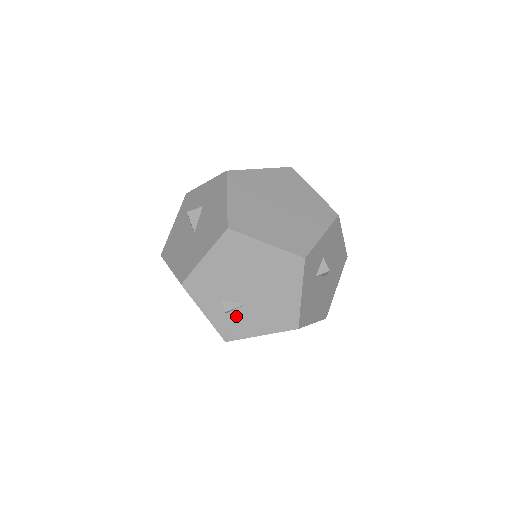
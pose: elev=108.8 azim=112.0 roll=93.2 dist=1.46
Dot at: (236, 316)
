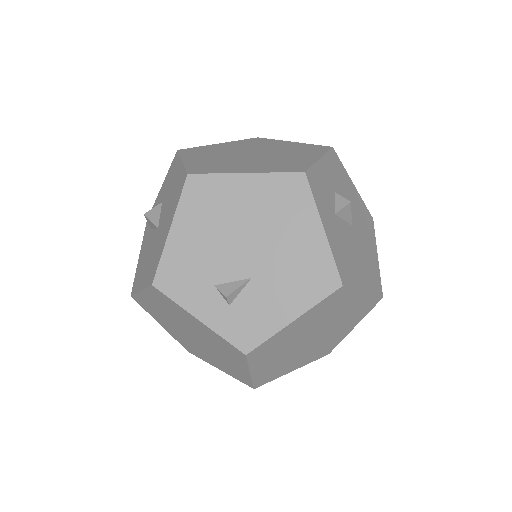
Dot at: (245, 303)
